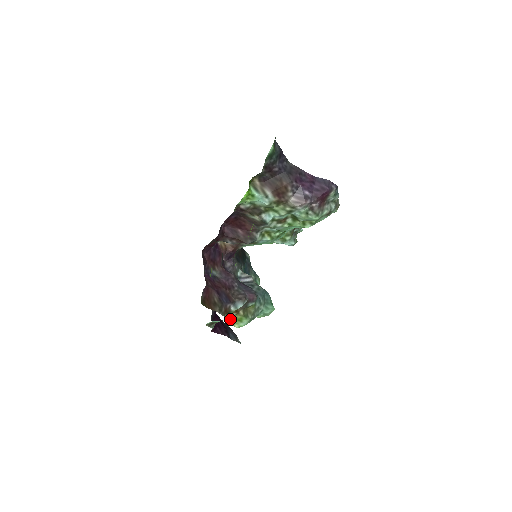
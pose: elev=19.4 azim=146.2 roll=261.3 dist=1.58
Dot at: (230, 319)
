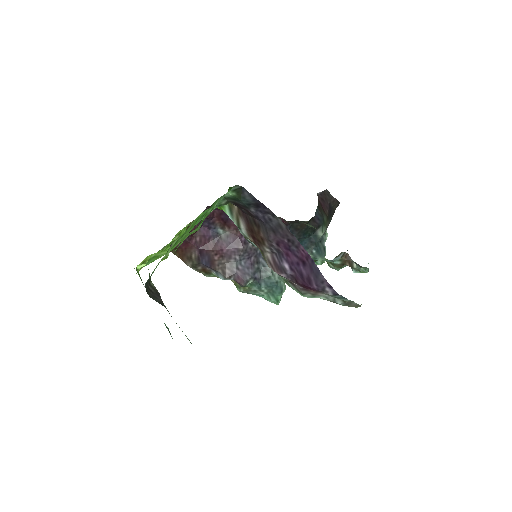
Dot at: occluded
